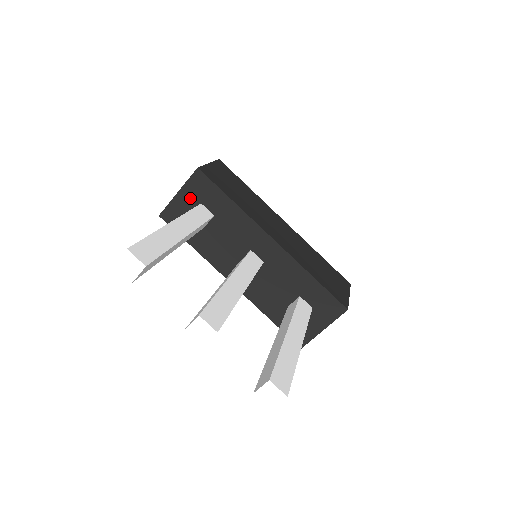
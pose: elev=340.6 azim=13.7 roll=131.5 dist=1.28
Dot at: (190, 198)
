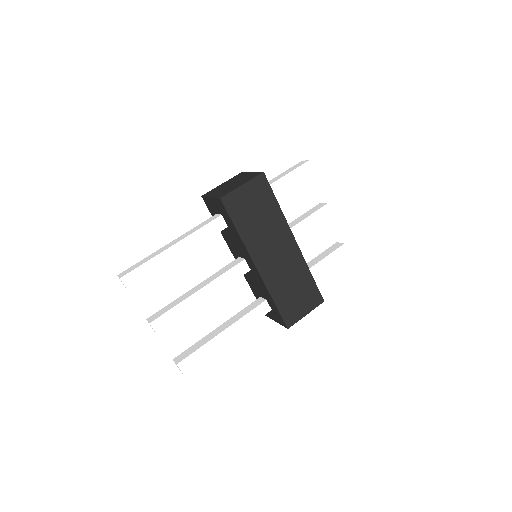
Dot at: (216, 206)
